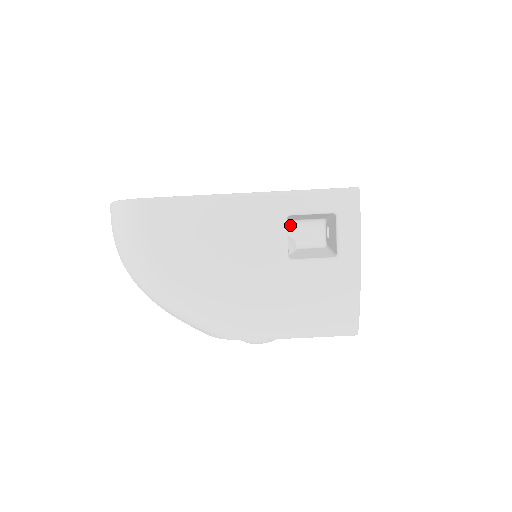
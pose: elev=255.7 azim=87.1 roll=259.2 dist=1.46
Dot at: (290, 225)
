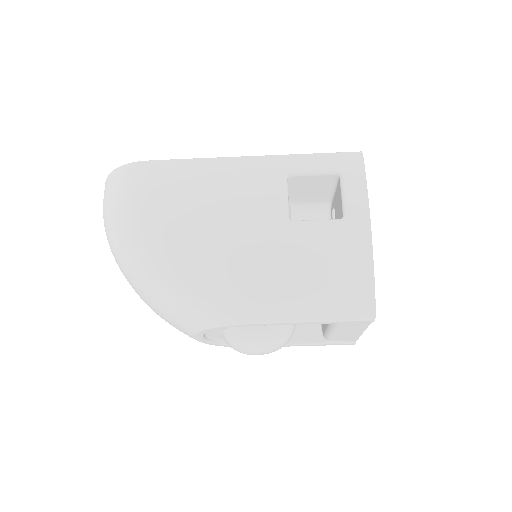
Dot at: (292, 212)
